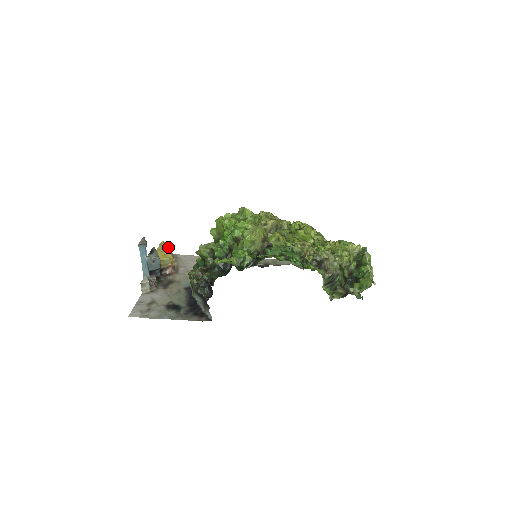
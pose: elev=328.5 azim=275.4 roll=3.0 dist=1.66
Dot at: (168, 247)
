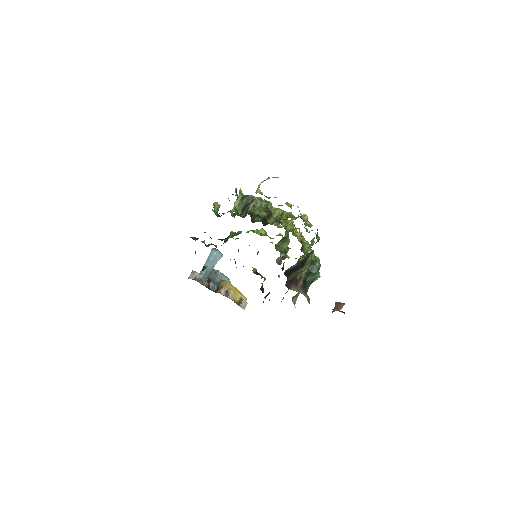
Dot at: (244, 300)
